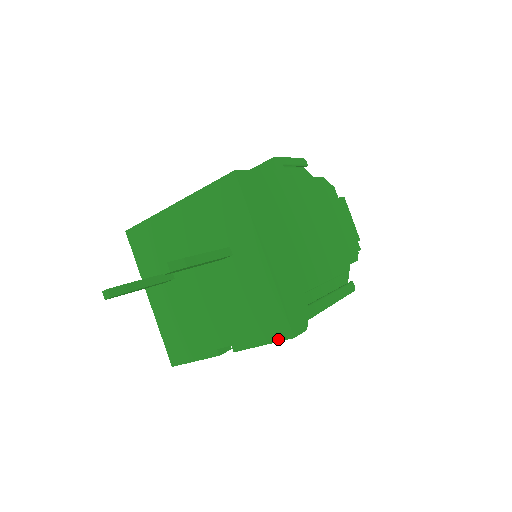
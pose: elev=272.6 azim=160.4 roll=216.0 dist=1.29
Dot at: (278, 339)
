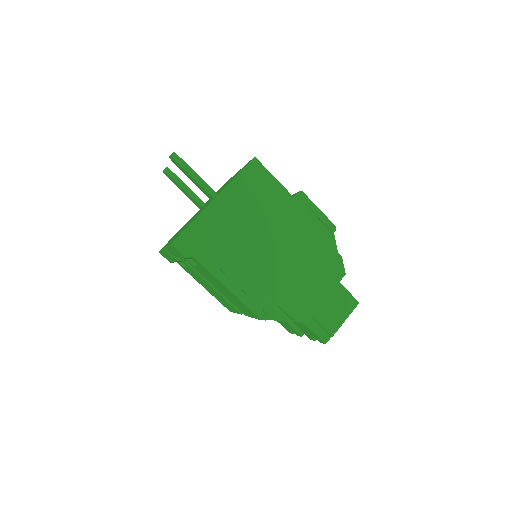
Dot at: occluded
